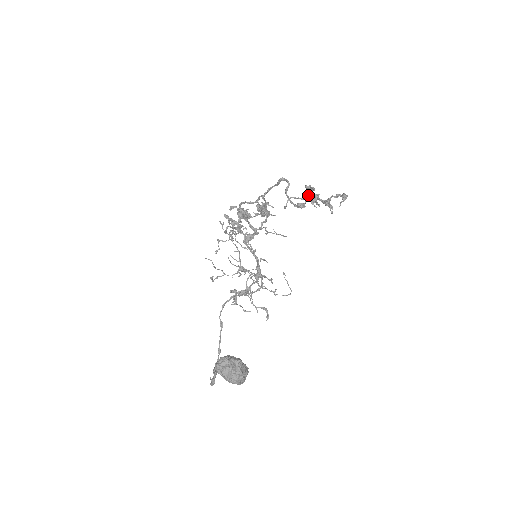
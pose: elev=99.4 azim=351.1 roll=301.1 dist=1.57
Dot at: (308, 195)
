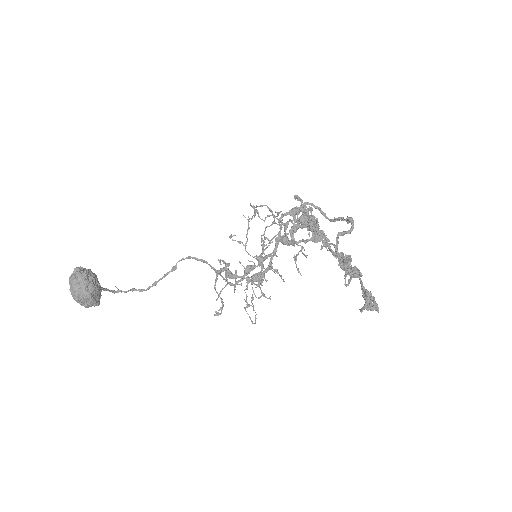
Dot at: occluded
